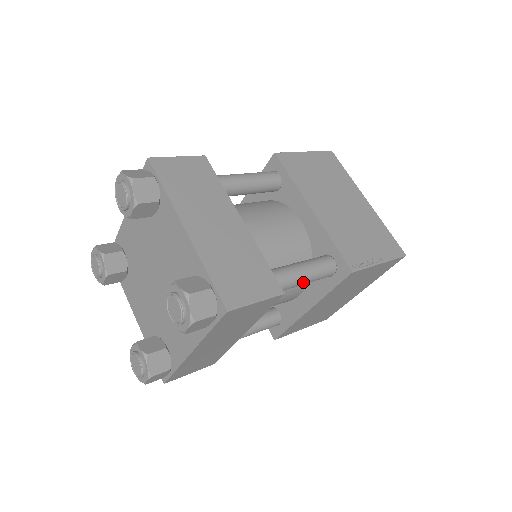
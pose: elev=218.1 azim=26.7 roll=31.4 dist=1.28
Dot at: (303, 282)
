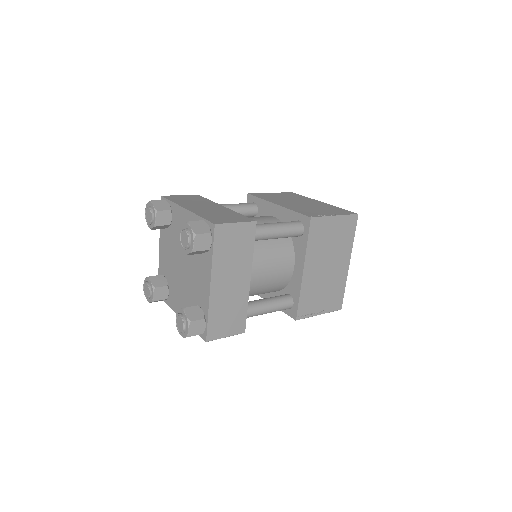
Dot at: (278, 231)
